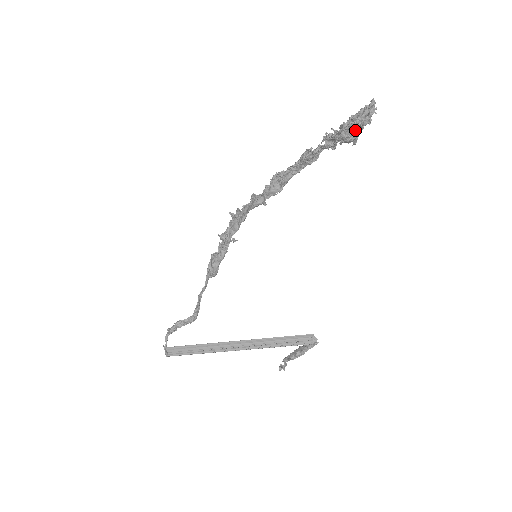
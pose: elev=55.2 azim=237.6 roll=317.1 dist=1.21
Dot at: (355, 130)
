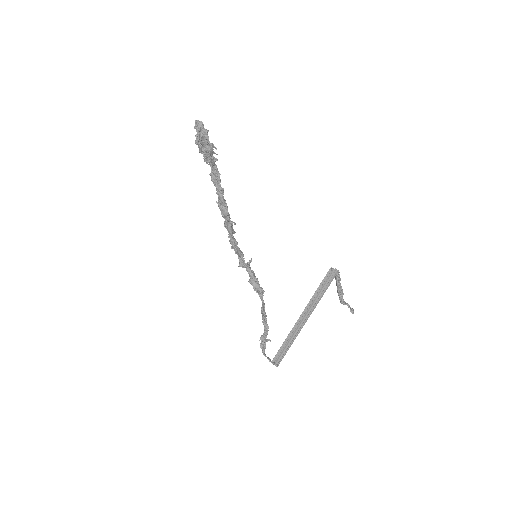
Dot at: (205, 142)
